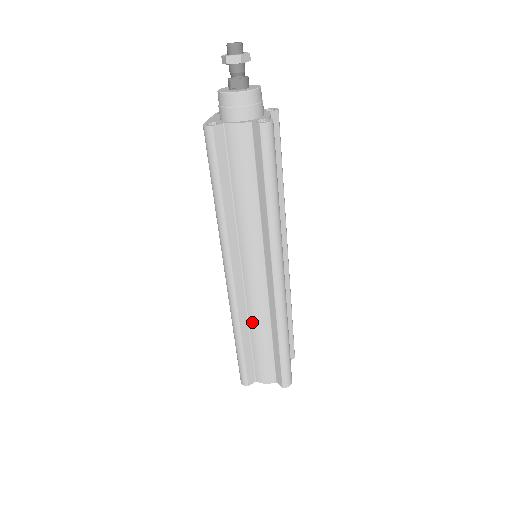
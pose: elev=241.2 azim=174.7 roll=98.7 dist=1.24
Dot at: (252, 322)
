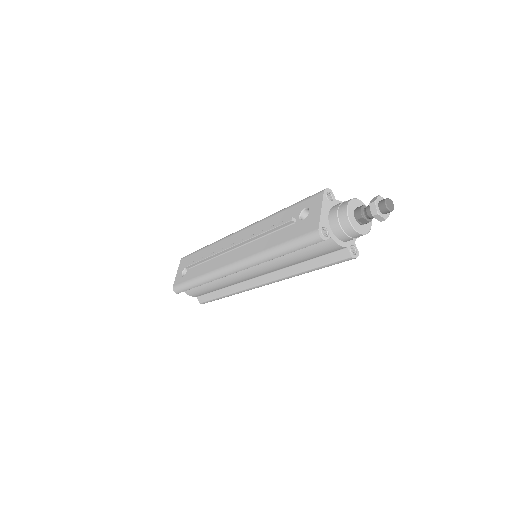
Dot at: (218, 282)
